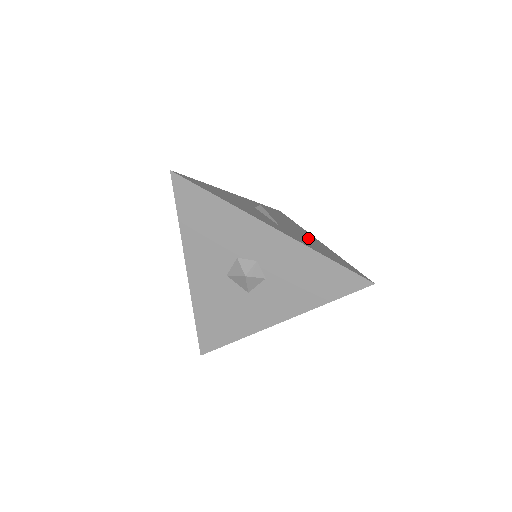
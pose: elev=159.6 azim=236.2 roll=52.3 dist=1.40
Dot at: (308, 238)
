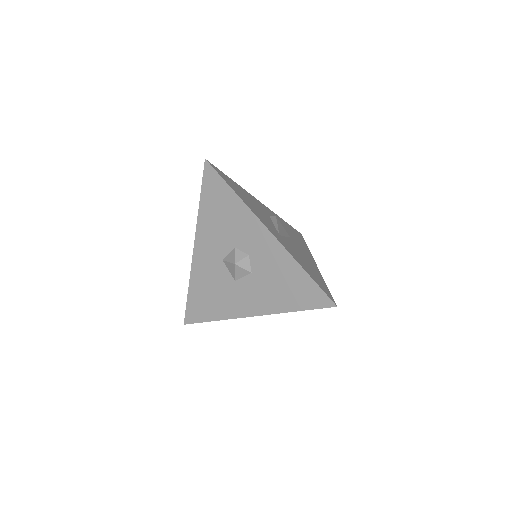
Dot at: (303, 255)
